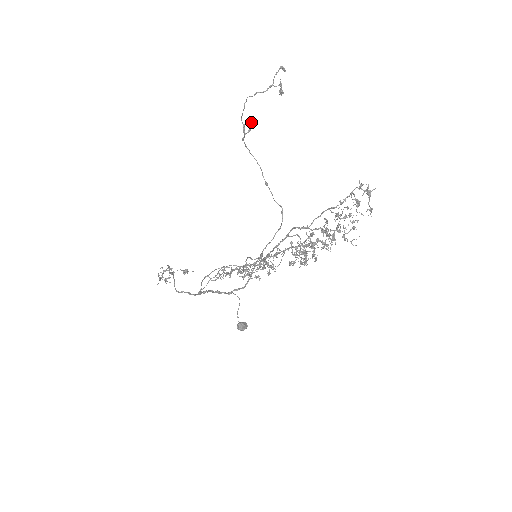
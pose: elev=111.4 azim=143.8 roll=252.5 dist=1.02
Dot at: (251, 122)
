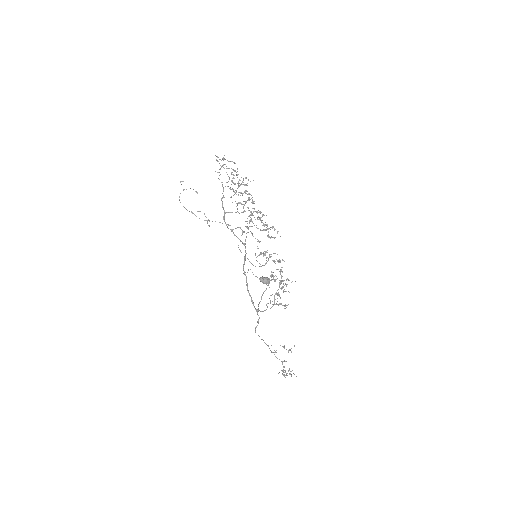
Dot at: occluded
